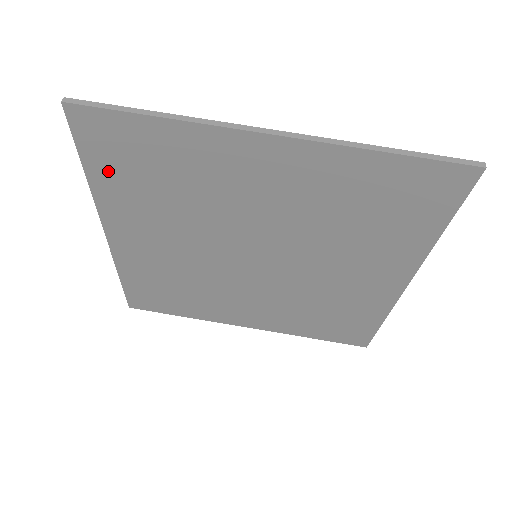
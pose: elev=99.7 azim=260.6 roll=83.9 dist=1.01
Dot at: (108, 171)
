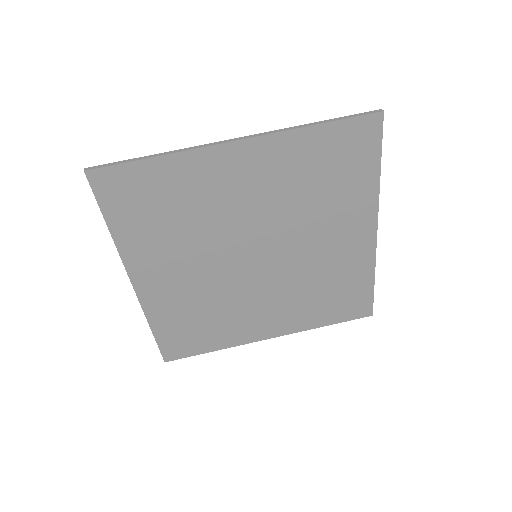
Dot at: (126, 219)
